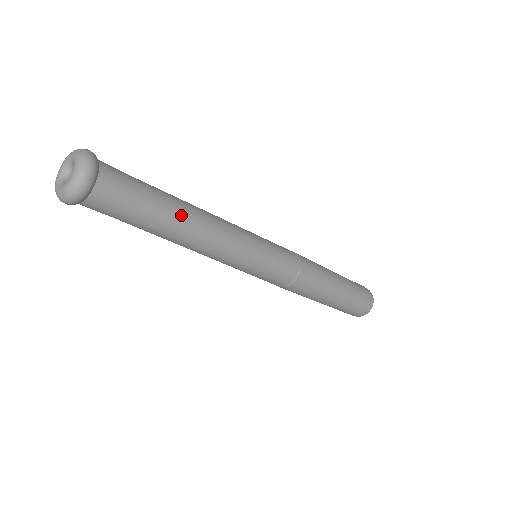
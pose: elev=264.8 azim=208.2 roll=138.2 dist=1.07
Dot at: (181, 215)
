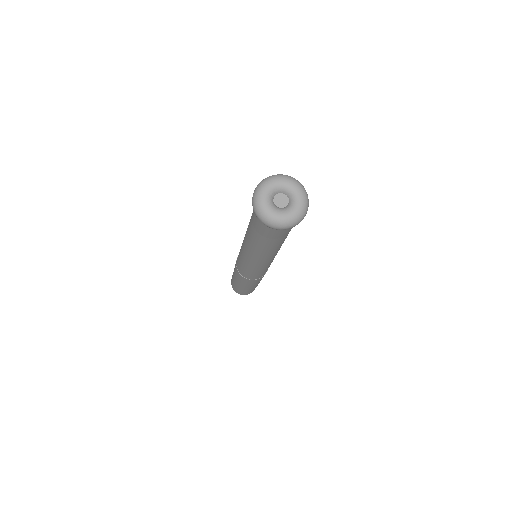
Dot at: occluded
